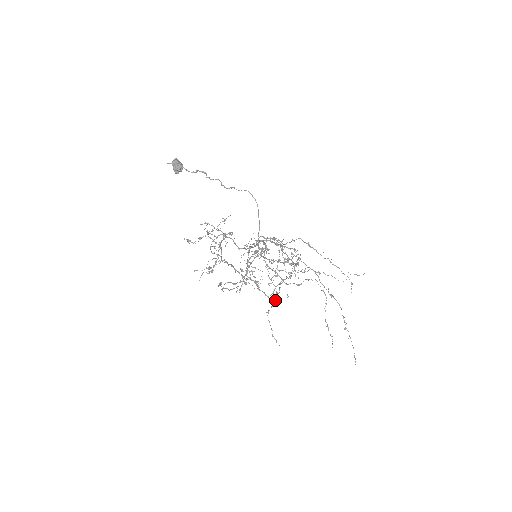
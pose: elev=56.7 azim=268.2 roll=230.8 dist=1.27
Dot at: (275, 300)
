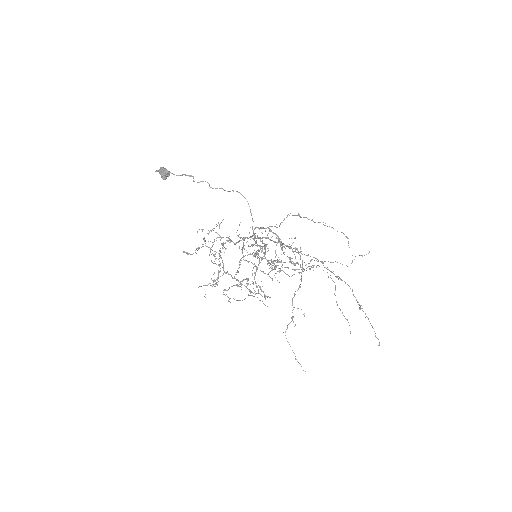
Dot at: occluded
